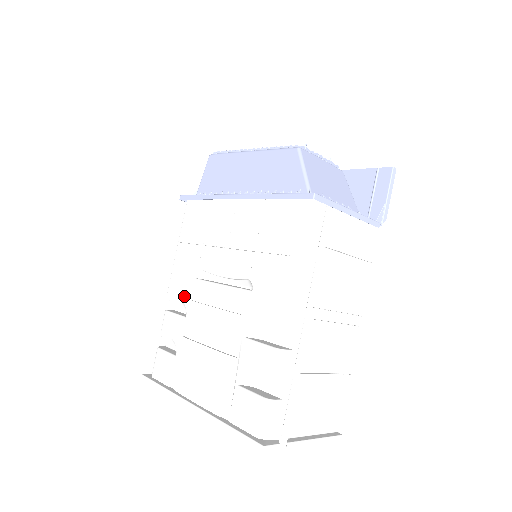
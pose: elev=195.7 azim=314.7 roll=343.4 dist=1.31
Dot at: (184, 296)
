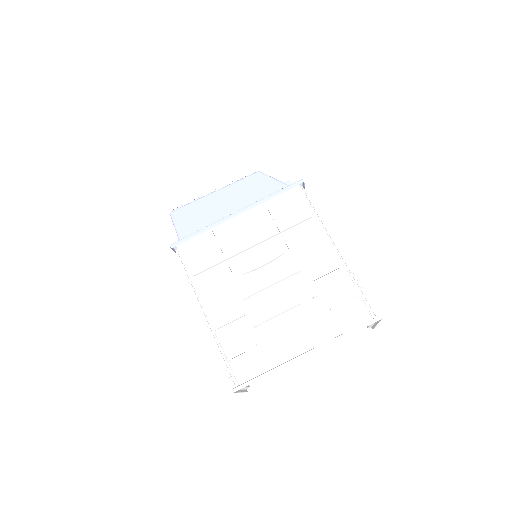
Dot at: (232, 304)
